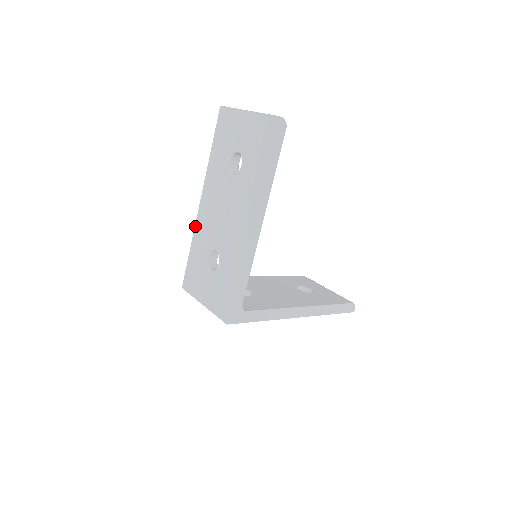
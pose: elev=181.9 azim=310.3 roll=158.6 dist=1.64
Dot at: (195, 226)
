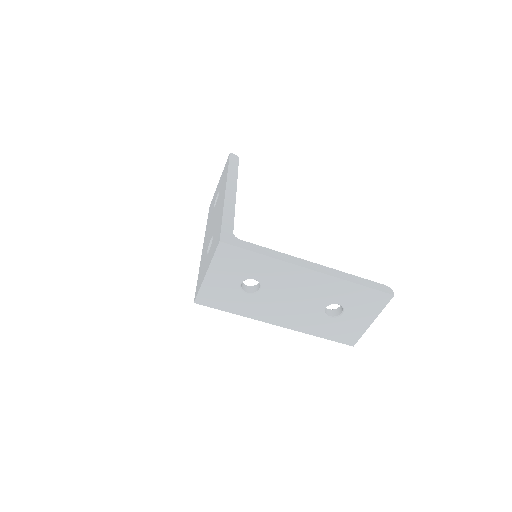
Dot at: (200, 261)
